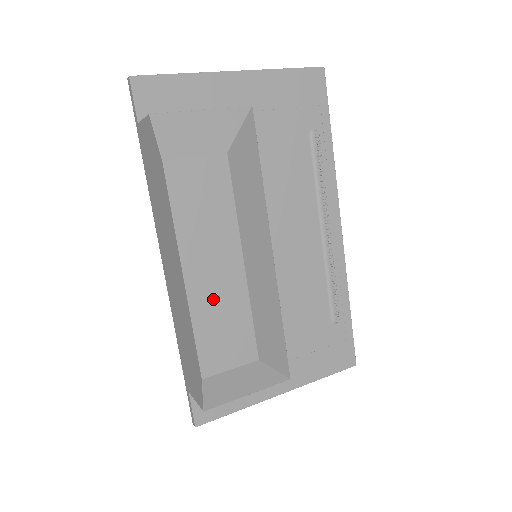
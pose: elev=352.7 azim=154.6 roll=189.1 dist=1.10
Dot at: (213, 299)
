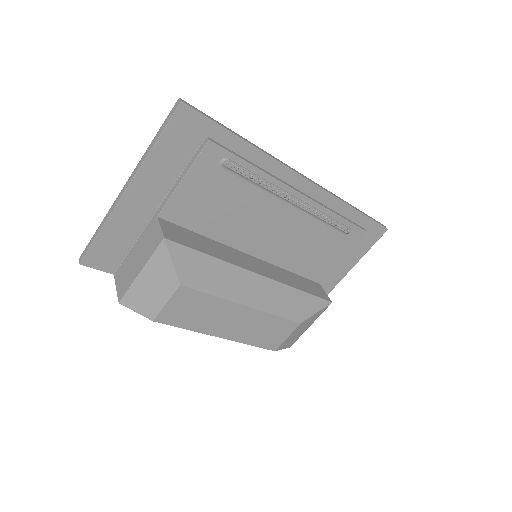
Dot at: (247, 330)
